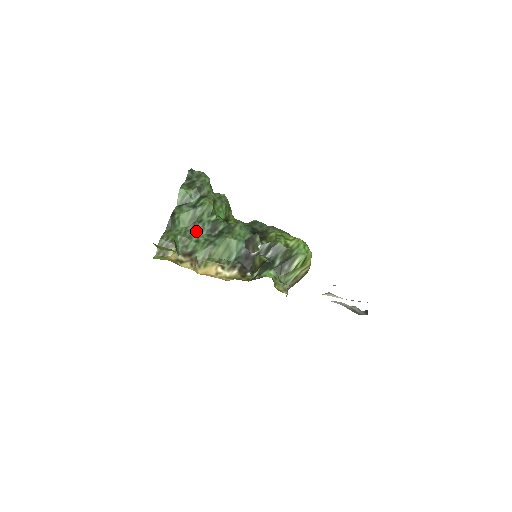
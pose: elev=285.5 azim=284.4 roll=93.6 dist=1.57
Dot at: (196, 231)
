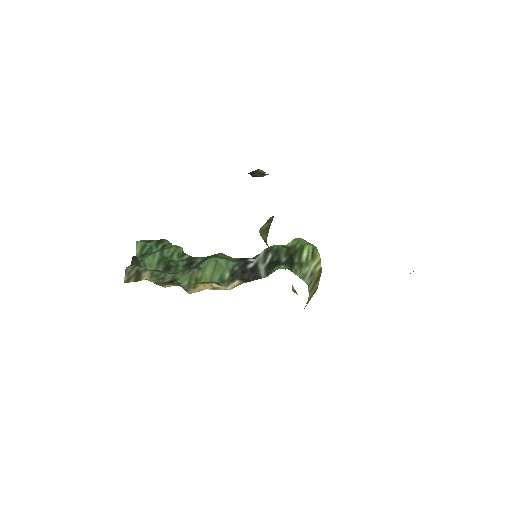
Dot at: (169, 269)
